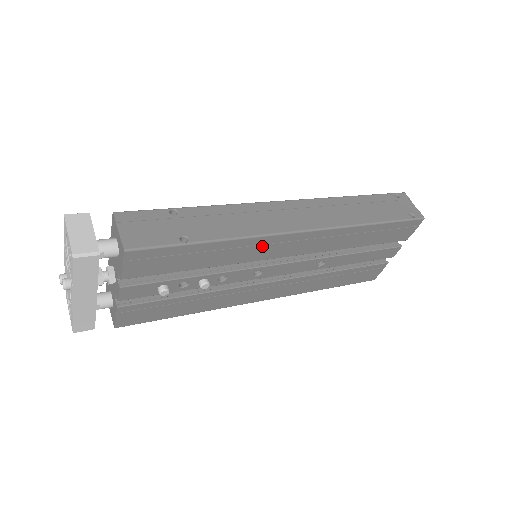
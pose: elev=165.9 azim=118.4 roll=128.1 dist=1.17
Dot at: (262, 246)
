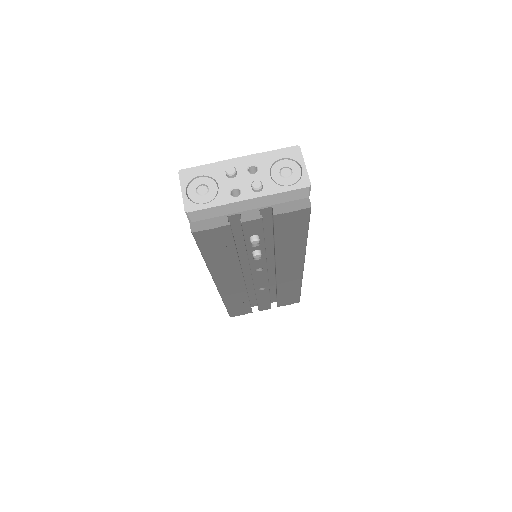
Dot at: (294, 259)
